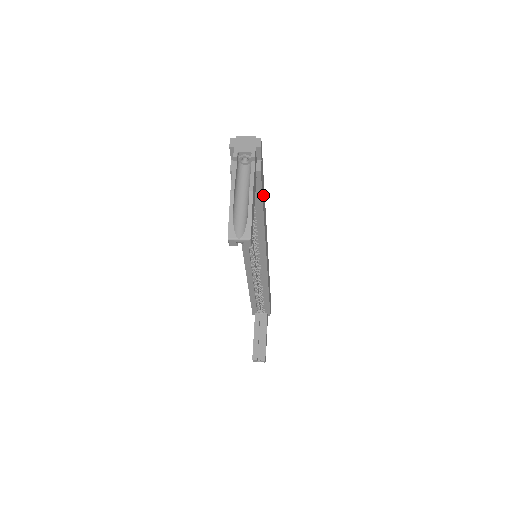
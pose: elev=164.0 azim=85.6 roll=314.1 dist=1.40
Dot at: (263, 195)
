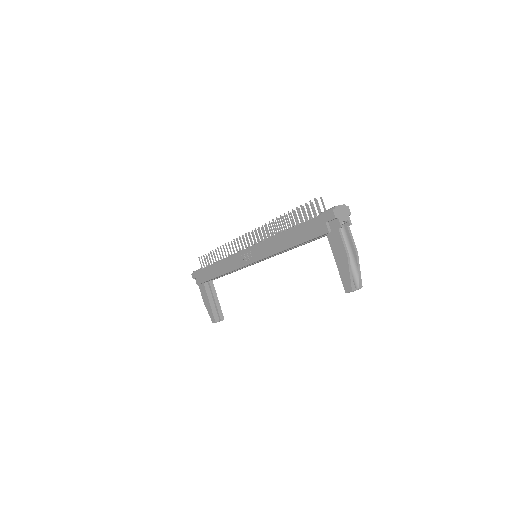
Dot at: occluded
